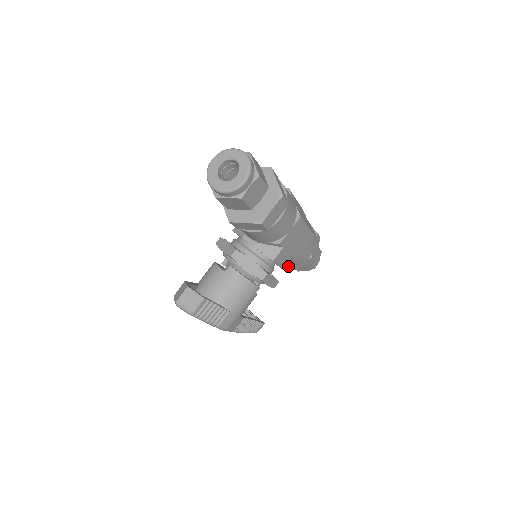
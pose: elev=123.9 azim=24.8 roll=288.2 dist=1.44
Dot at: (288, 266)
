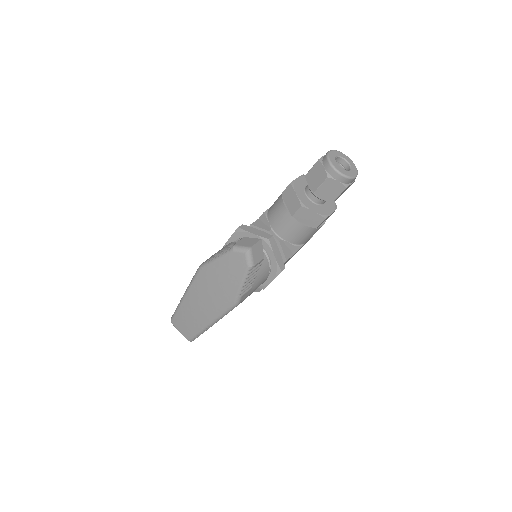
Dot at: occluded
